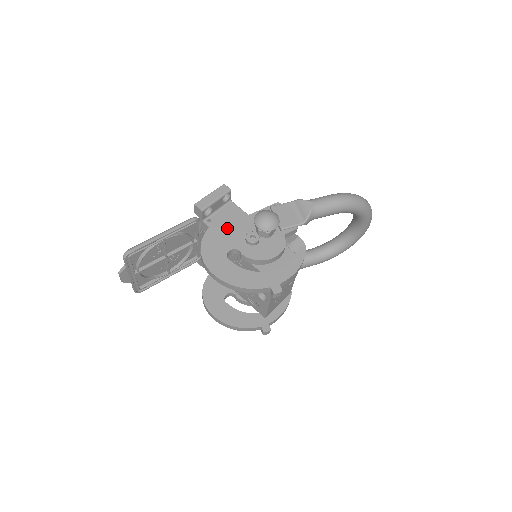
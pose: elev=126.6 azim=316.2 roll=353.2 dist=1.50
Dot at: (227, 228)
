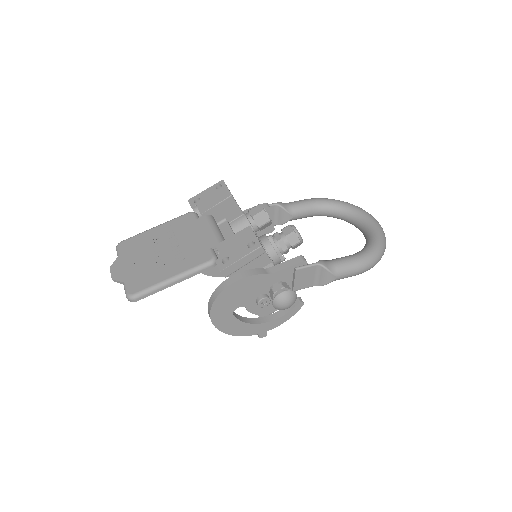
Dot at: (244, 288)
